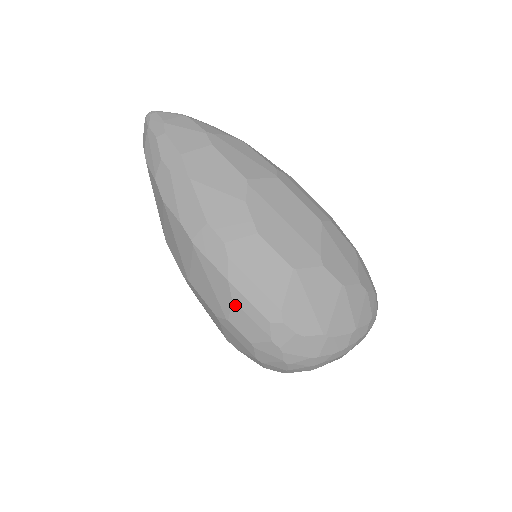
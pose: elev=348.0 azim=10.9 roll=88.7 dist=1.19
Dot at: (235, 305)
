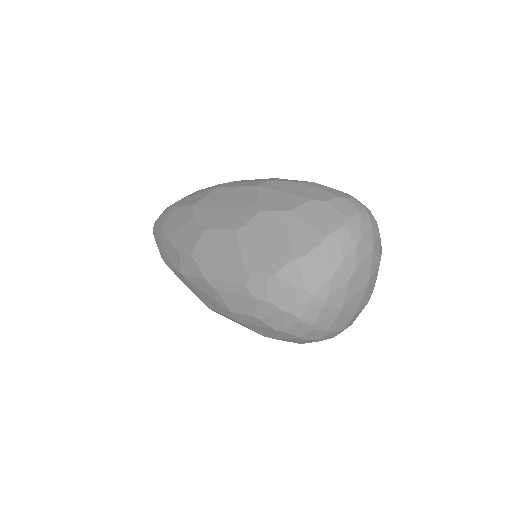
Dot at: (221, 294)
